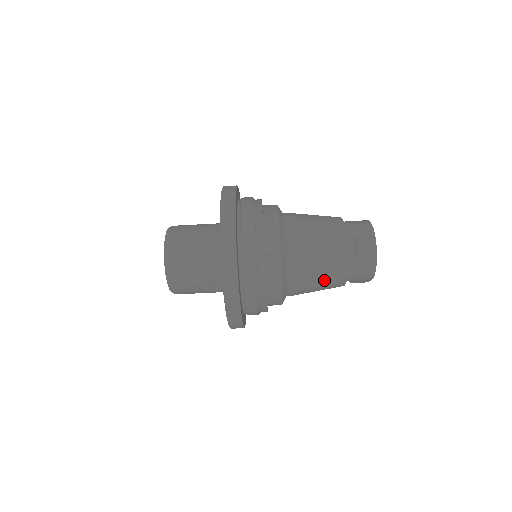
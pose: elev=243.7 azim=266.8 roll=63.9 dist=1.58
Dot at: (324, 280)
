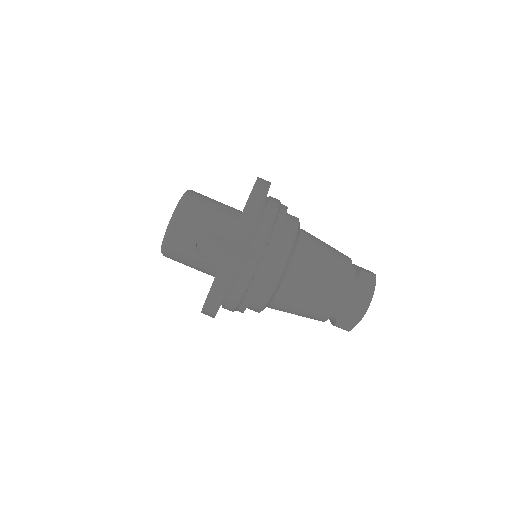
Dot at: (321, 287)
